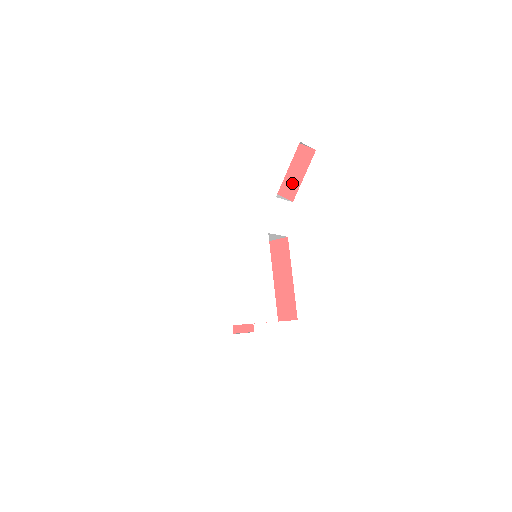
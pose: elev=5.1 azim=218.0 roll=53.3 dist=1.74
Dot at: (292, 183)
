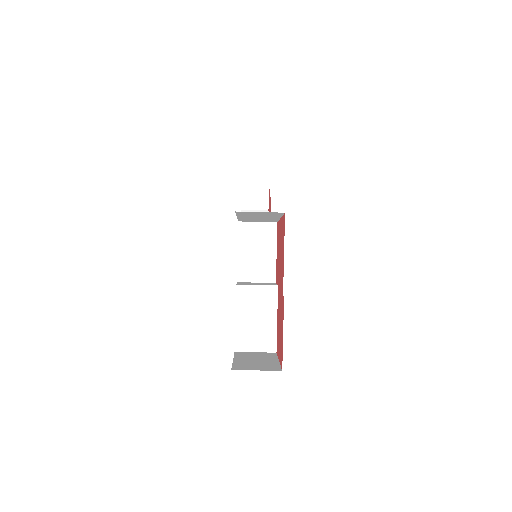
Dot at: occluded
